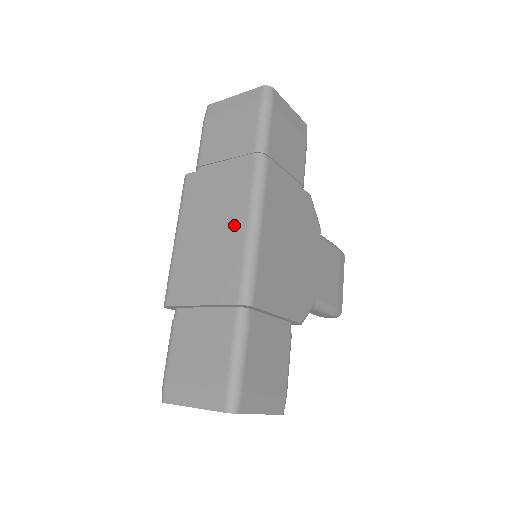
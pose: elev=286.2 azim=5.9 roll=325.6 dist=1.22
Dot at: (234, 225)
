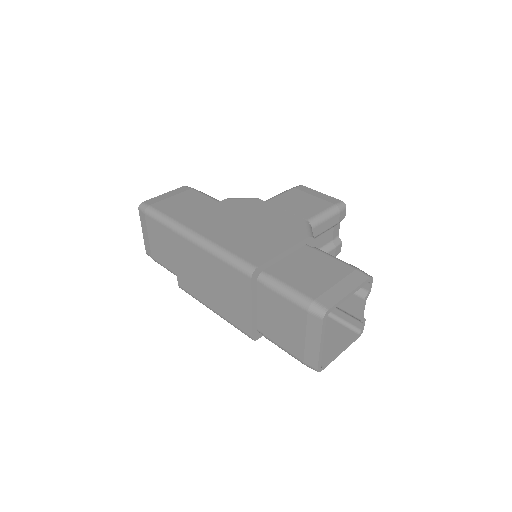
Dot at: (206, 262)
